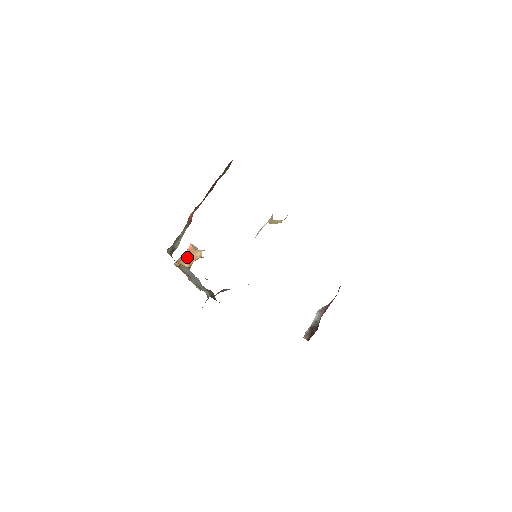
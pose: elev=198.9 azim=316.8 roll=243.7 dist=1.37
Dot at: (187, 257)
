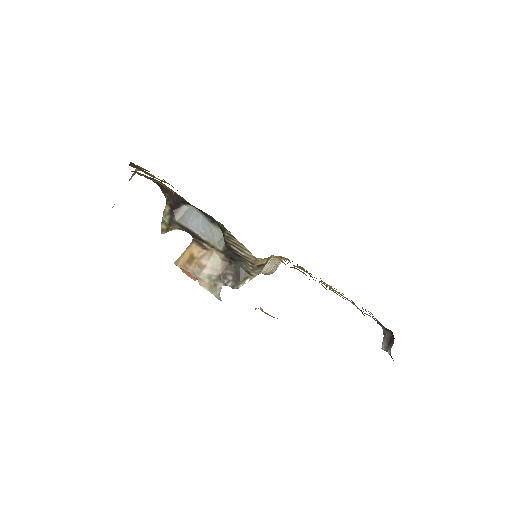
Dot at: occluded
